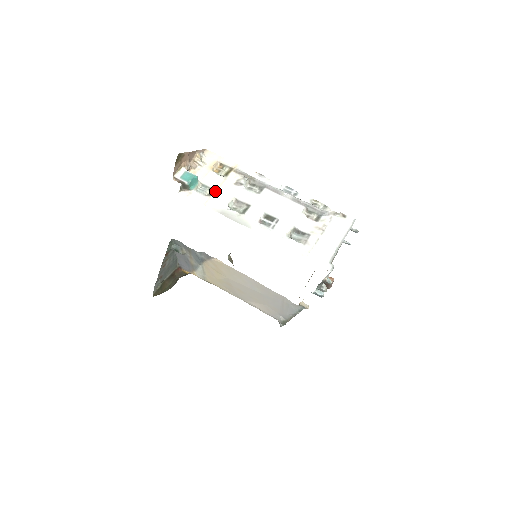
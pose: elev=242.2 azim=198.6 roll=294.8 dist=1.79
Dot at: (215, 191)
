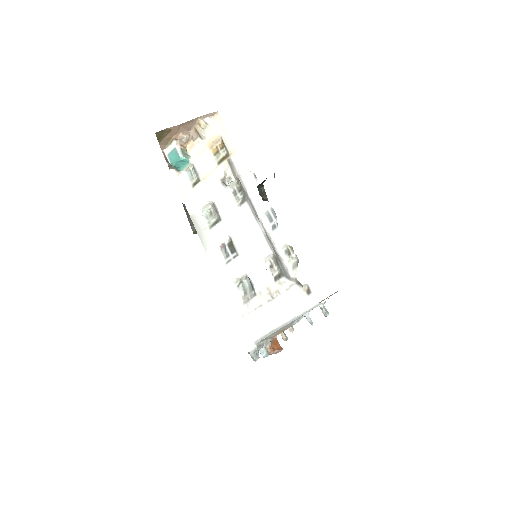
Dot at: (199, 182)
